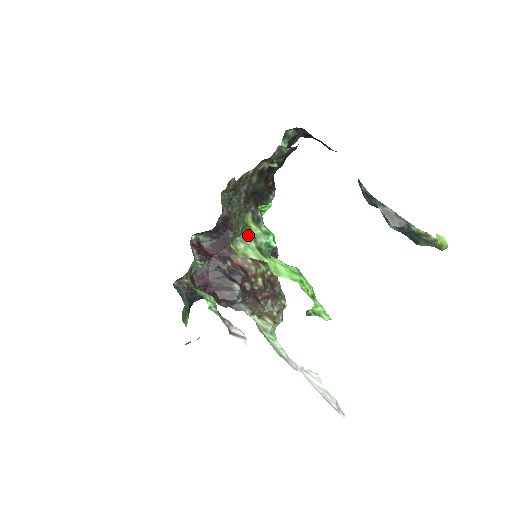
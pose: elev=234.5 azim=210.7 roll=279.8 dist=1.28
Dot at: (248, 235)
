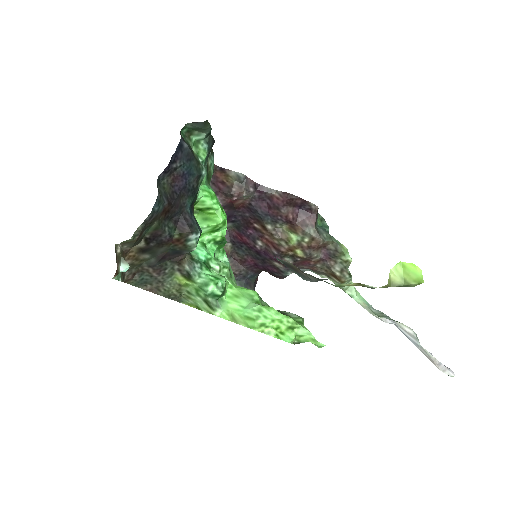
Dot at: (189, 291)
